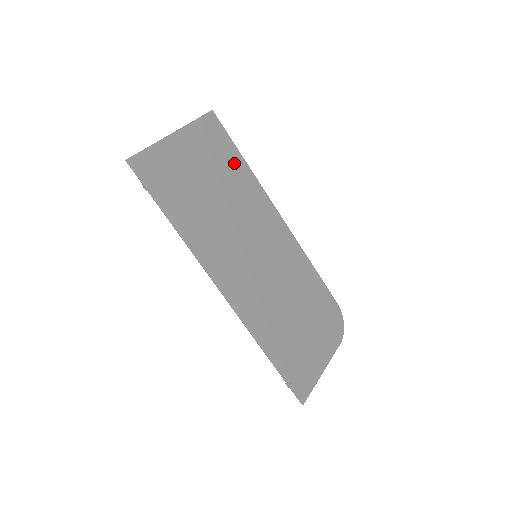
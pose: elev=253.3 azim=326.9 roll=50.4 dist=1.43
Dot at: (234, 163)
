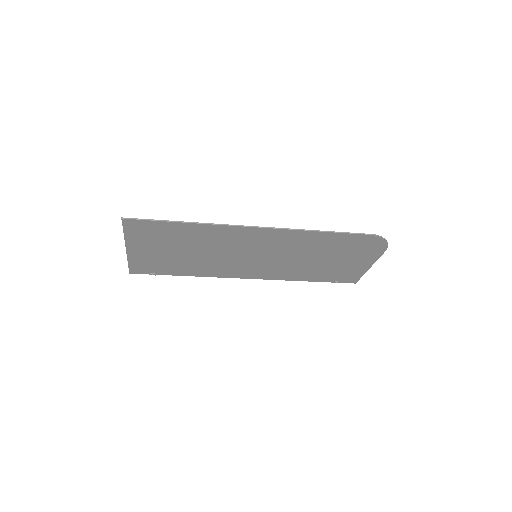
Dot at: (180, 231)
